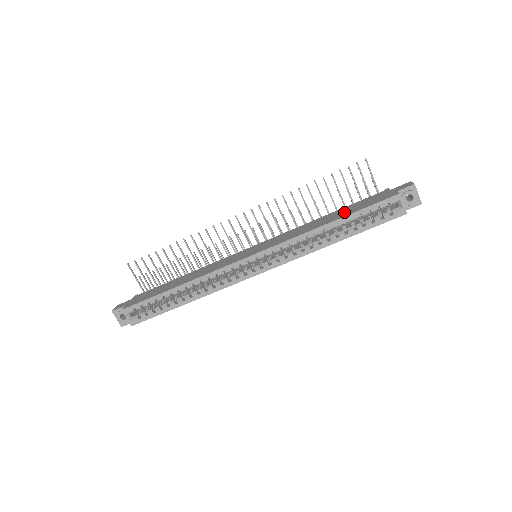
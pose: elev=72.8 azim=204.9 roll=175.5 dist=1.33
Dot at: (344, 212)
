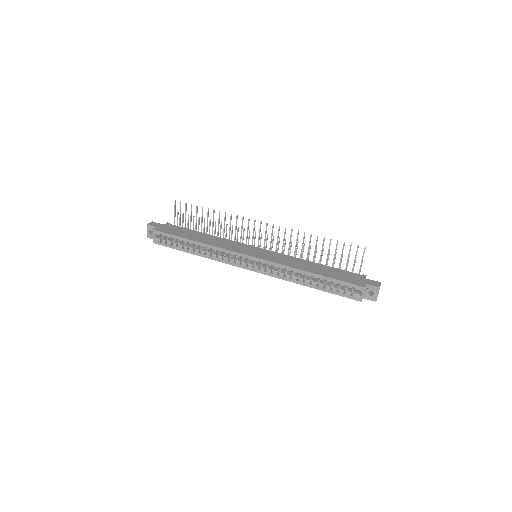
Dot at: (326, 271)
